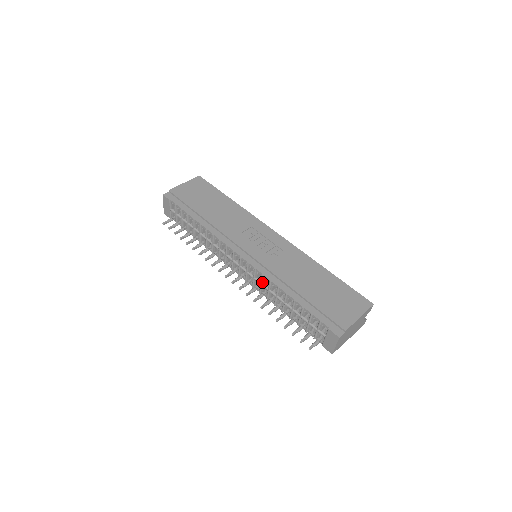
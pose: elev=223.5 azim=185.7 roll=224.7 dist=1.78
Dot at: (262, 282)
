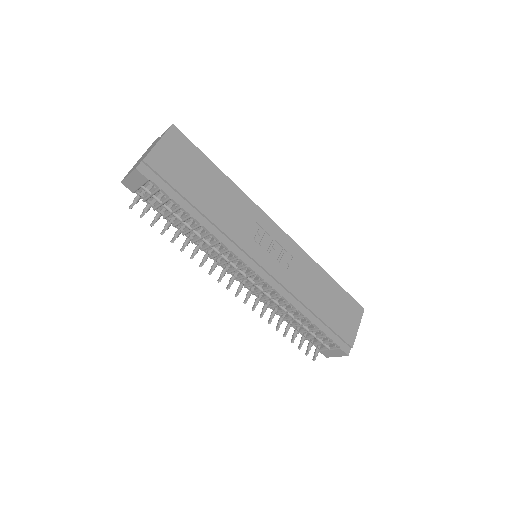
Dot at: (274, 298)
